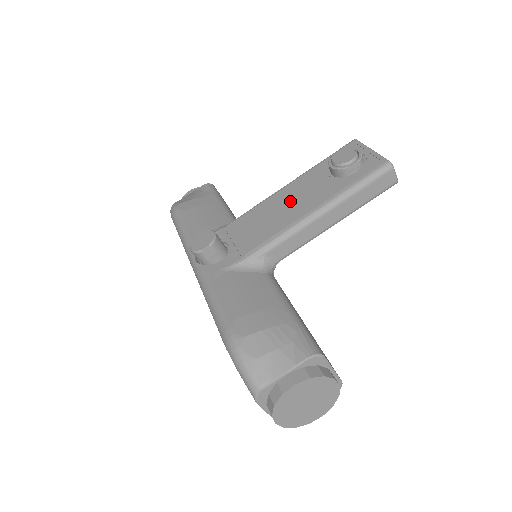
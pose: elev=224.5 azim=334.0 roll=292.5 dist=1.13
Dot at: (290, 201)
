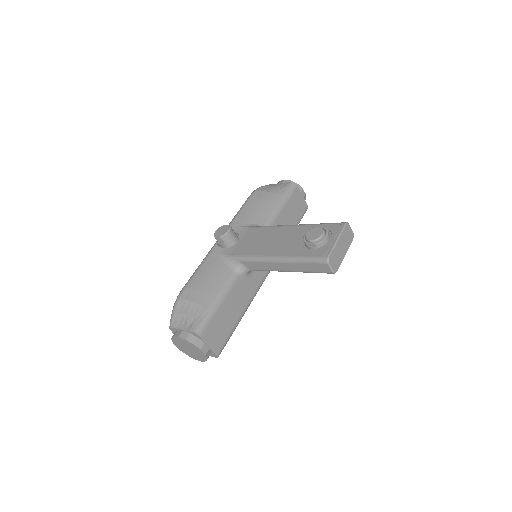
Dot at: (278, 239)
